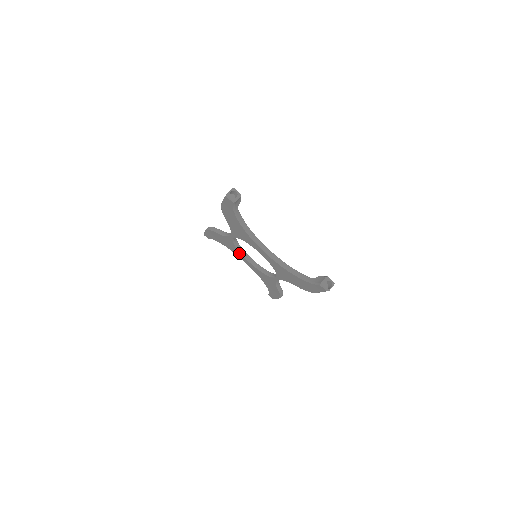
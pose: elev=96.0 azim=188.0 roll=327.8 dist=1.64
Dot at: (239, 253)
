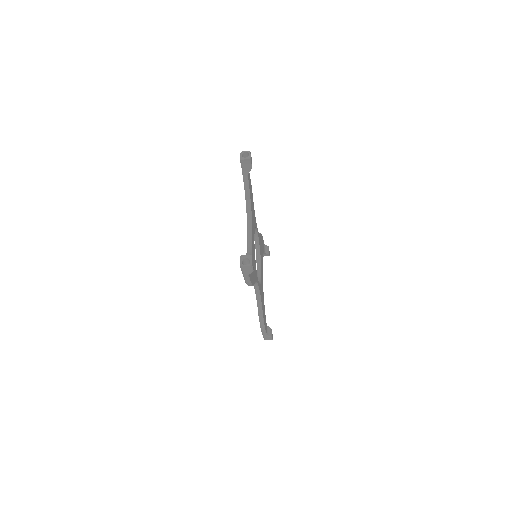
Dot at: (257, 259)
